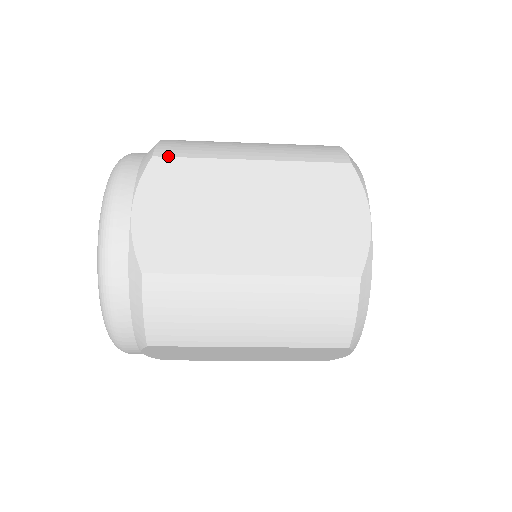
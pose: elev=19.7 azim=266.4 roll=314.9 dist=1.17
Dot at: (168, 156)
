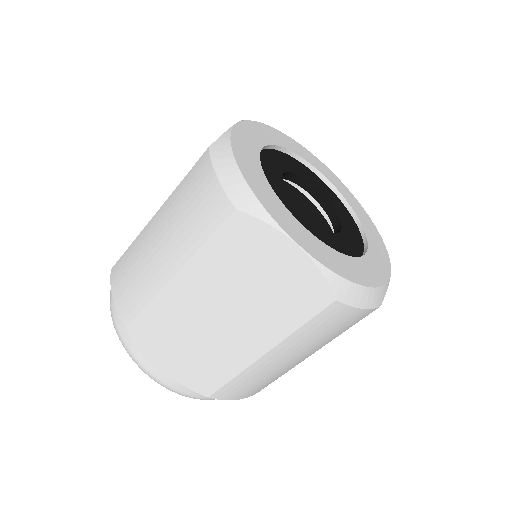
Dot at: occluded
